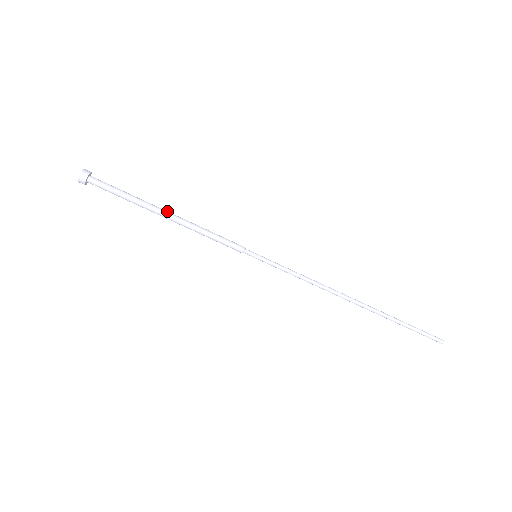
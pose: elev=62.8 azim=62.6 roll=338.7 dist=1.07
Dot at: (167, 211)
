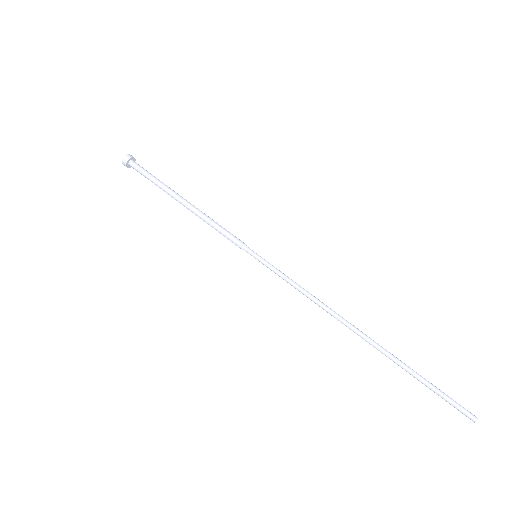
Dot at: (185, 199)
